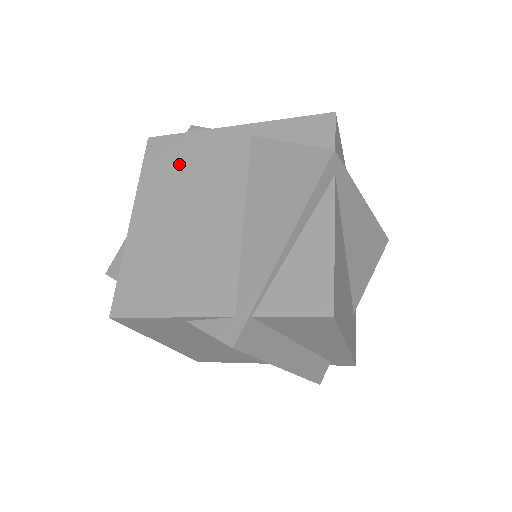
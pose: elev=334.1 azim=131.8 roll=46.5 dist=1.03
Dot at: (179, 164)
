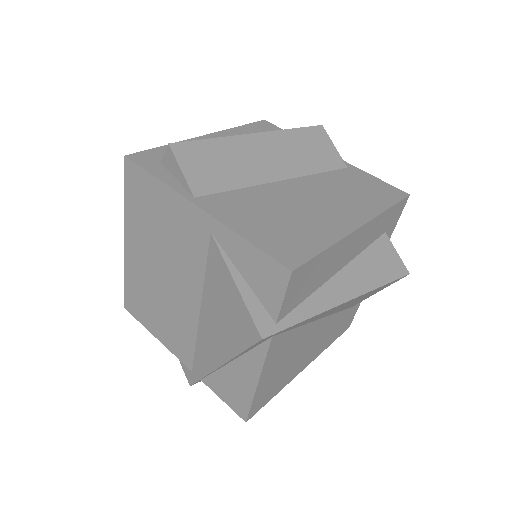
Dot at: (152, 214)
